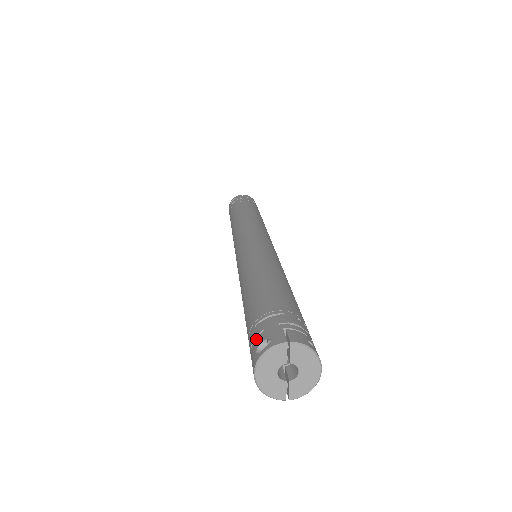
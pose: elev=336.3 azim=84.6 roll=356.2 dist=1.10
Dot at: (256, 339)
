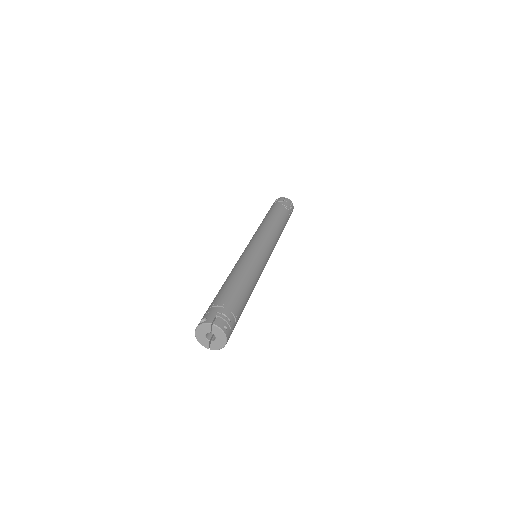
Dot at: (204, 315)
